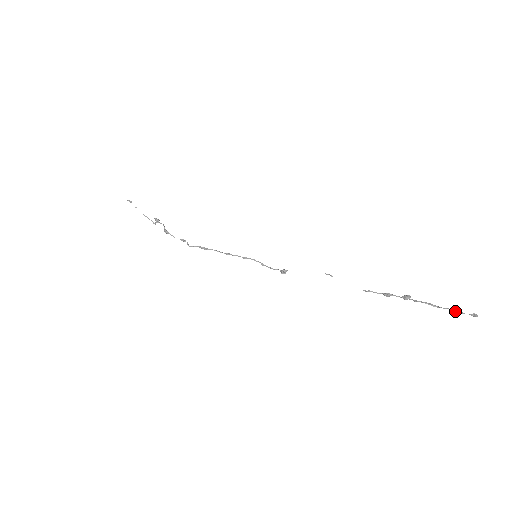
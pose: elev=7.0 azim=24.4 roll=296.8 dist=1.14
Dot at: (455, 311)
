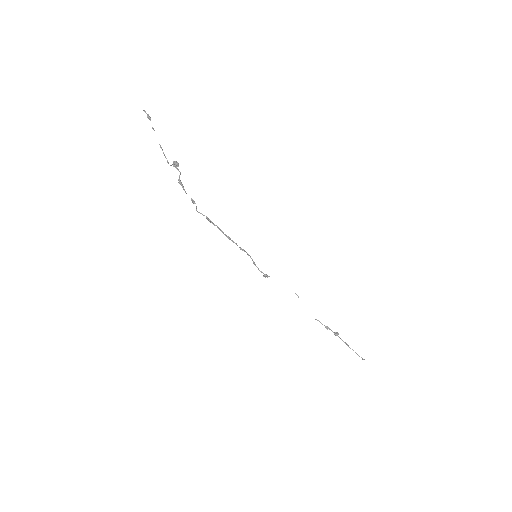
Dot at: (356, 353)
